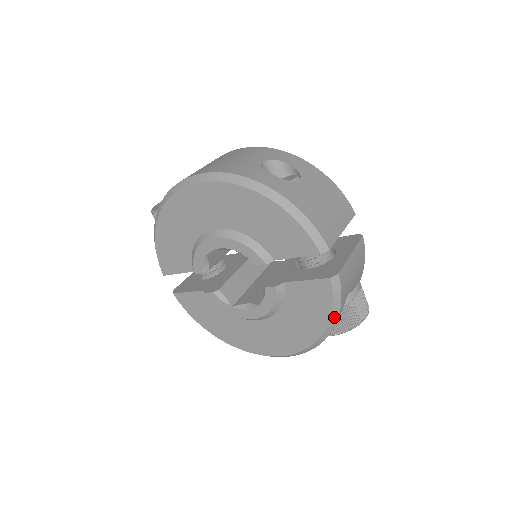
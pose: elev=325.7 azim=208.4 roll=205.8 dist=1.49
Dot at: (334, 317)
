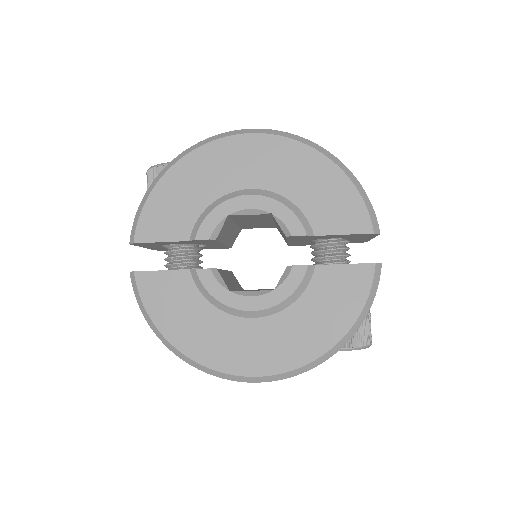
Dot at: (361, 317)
